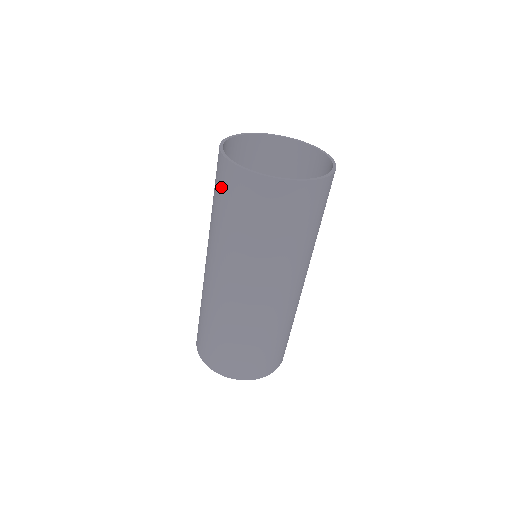
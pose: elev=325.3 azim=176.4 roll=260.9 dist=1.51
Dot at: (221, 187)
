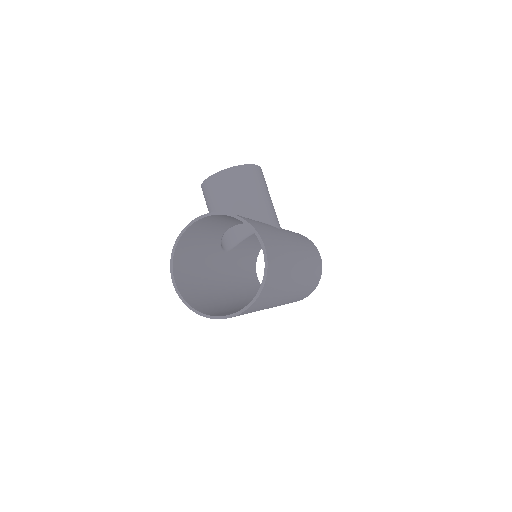
Dot at: occluded
